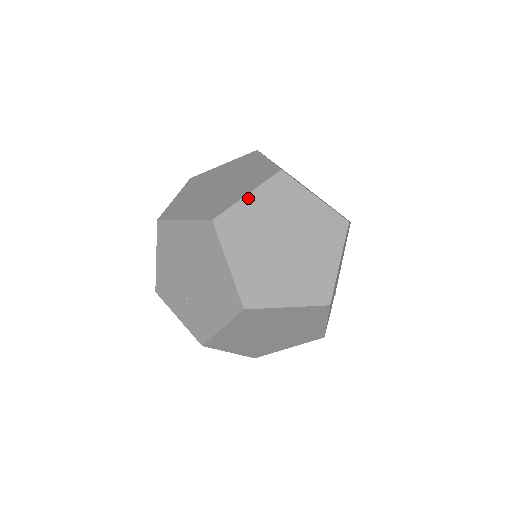
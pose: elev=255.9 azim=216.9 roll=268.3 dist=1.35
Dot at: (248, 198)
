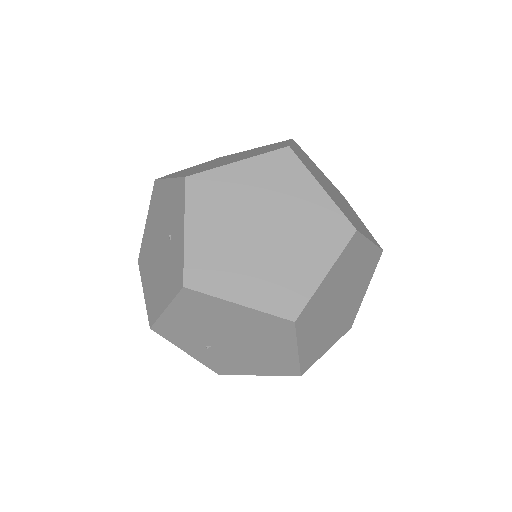
Dot at: (326, 279)
